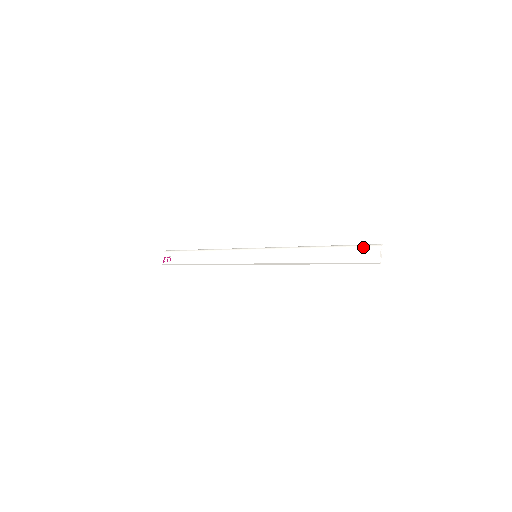
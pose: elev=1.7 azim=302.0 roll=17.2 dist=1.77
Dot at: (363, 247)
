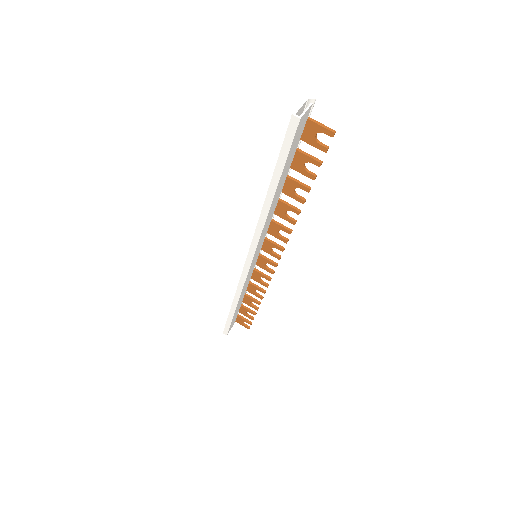
Dot at: occluded
